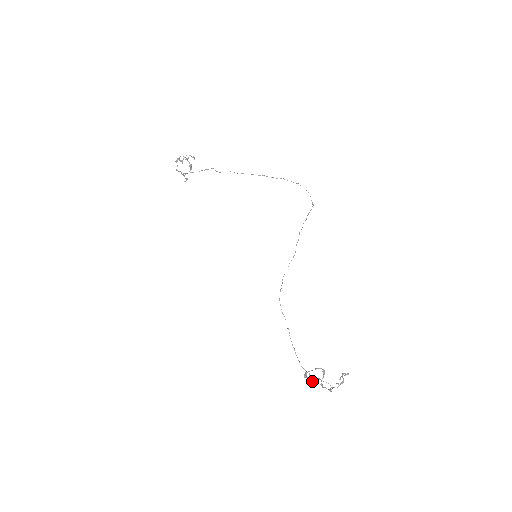
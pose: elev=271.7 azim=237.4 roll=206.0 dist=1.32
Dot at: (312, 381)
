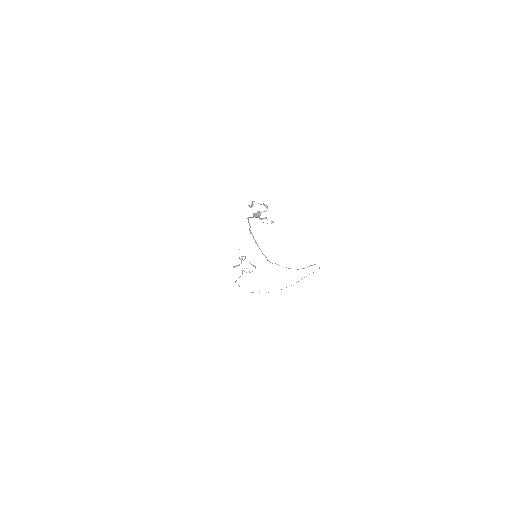
Dot at: occluded
